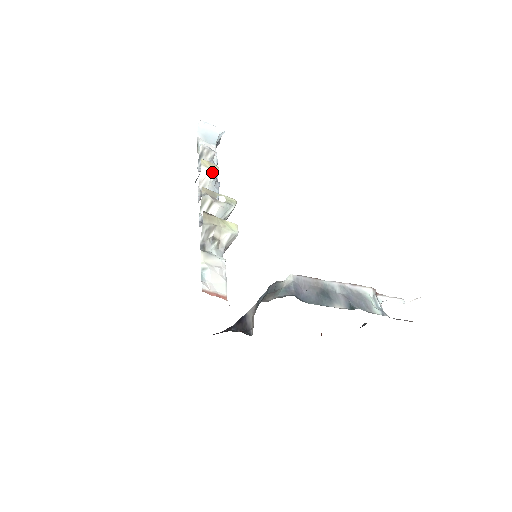
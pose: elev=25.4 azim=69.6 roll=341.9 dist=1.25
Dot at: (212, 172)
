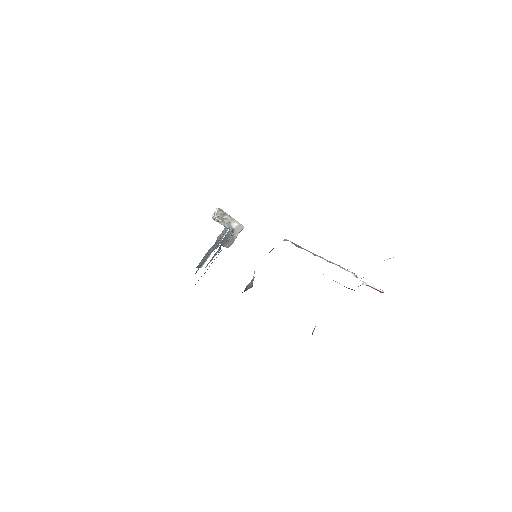
Dot at: occluded
